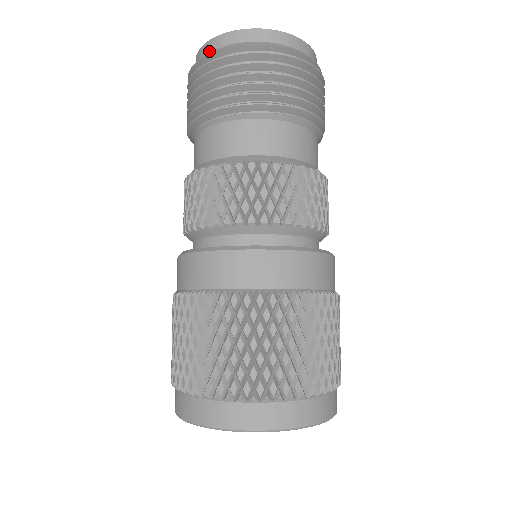
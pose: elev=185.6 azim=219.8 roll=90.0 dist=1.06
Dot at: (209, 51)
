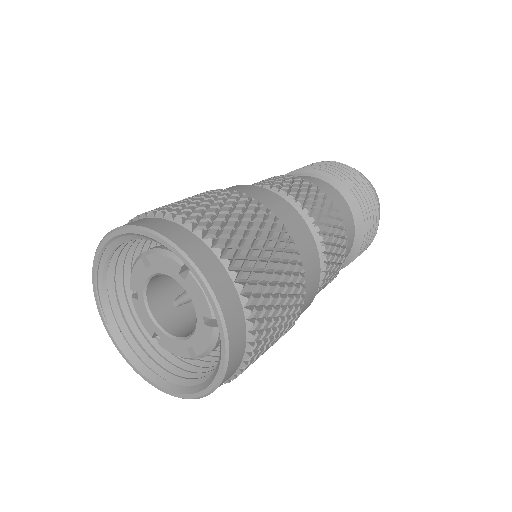
Dot at: occluded
